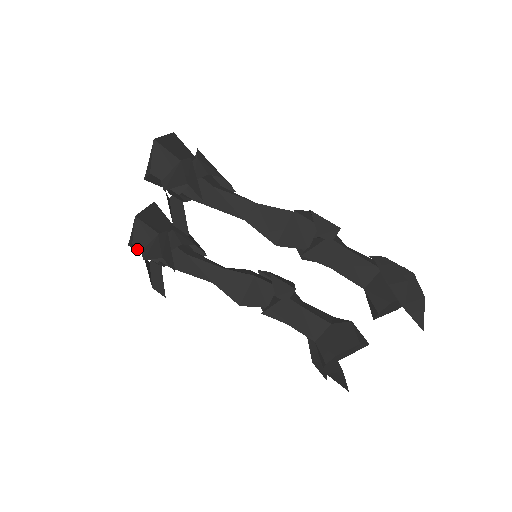
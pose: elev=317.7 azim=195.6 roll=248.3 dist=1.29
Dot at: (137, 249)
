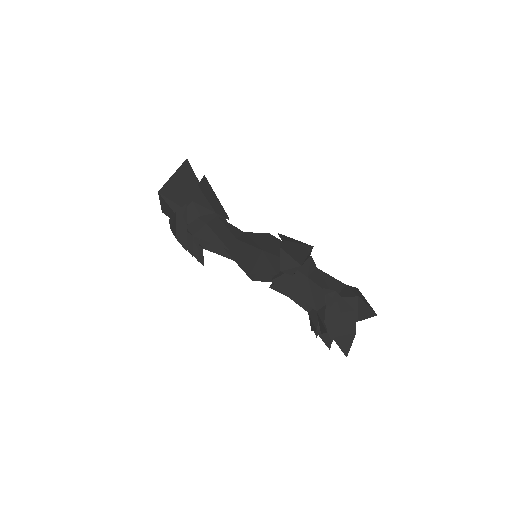
Dot at: occluded
